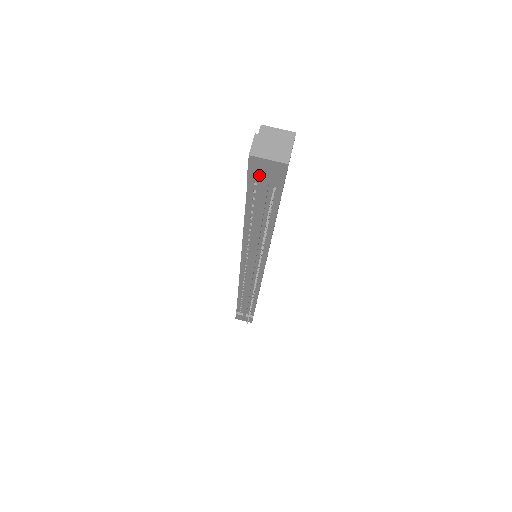
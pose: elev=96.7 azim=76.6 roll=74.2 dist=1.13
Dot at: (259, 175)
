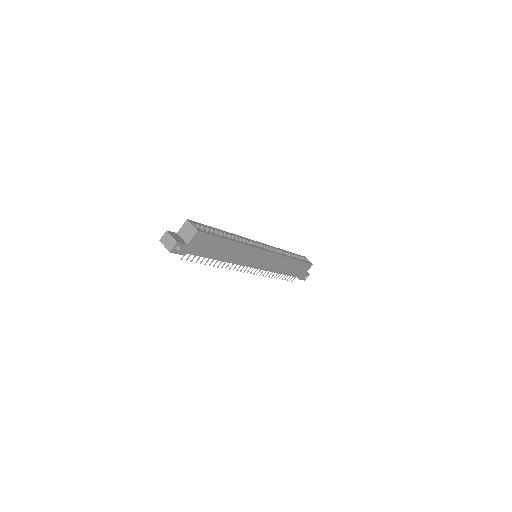
Dot at: occluded
